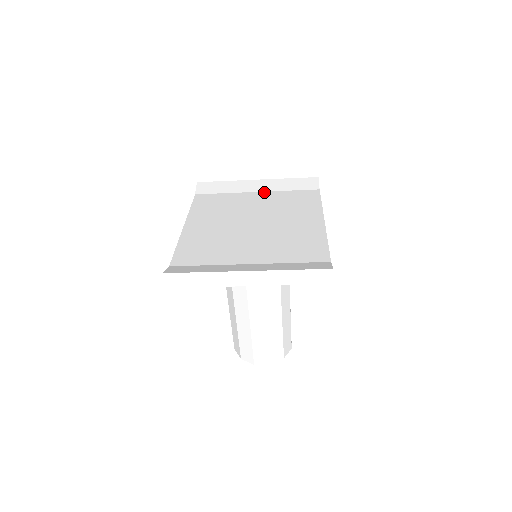
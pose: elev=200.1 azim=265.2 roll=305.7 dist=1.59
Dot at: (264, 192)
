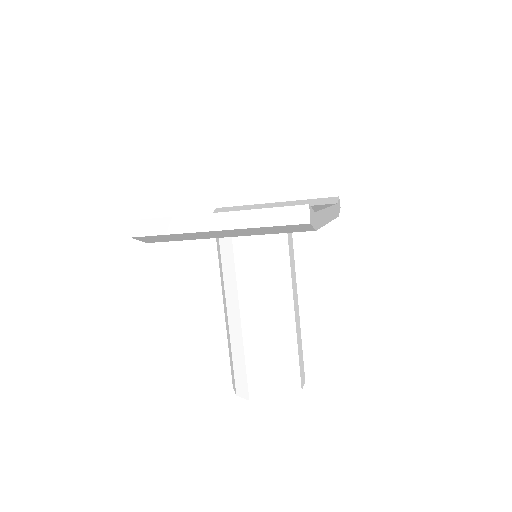
Dot at: occluded
